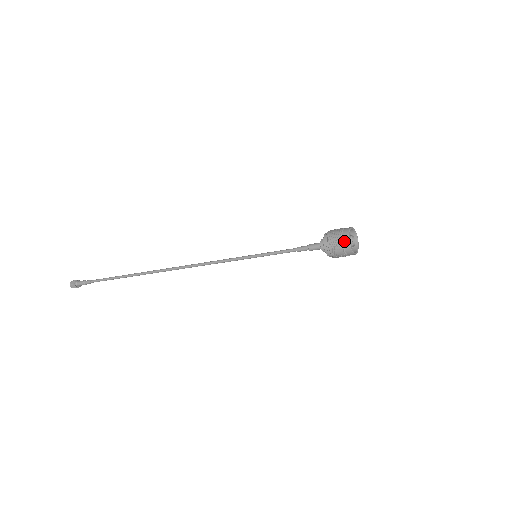
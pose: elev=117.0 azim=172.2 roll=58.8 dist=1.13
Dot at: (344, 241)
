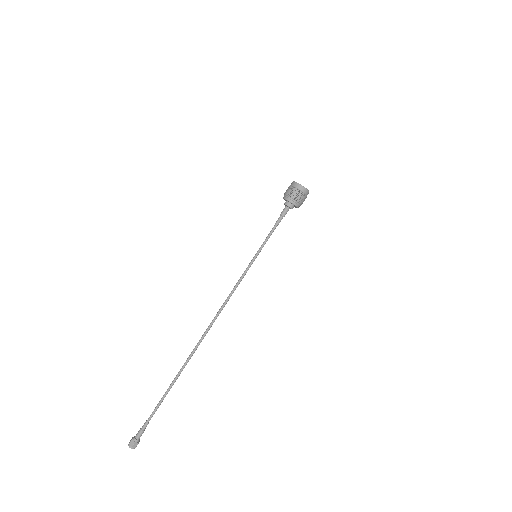
Dot at: (292, 184)
